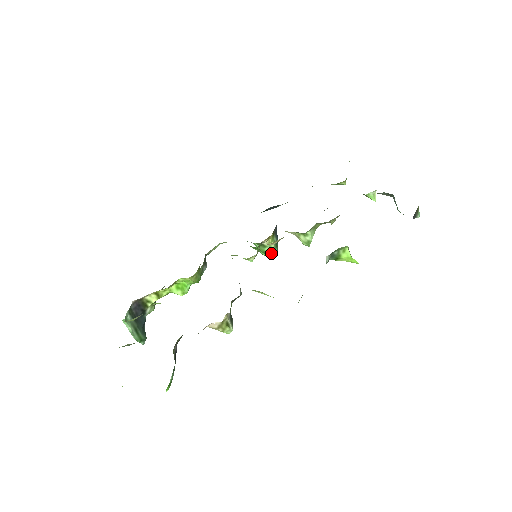
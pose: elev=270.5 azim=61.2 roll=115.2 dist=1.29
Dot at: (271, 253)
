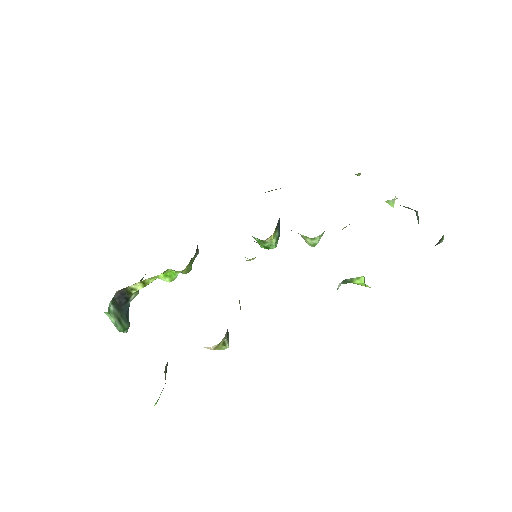
Dot at: (271, 247)
